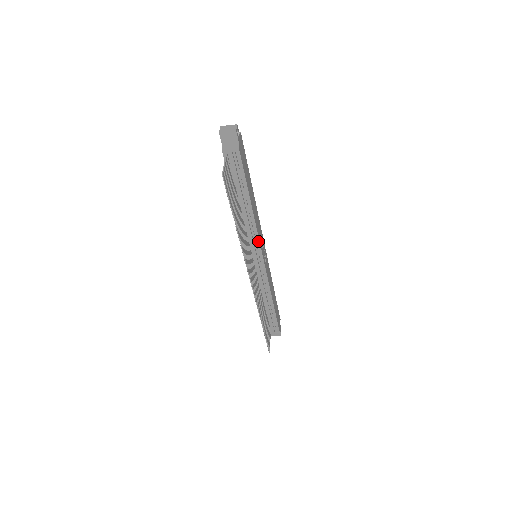
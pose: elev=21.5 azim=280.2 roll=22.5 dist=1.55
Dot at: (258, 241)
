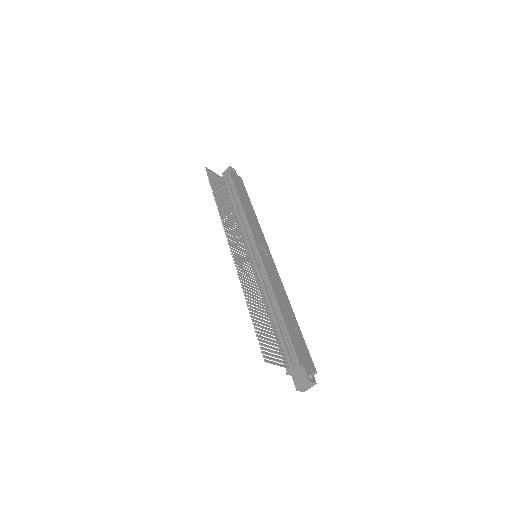
Dot at: (251, 232)
